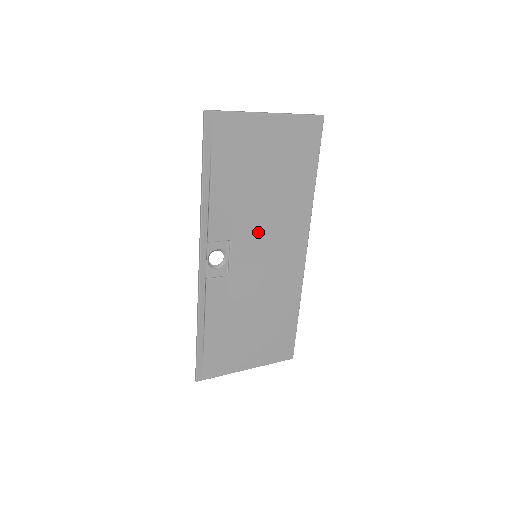
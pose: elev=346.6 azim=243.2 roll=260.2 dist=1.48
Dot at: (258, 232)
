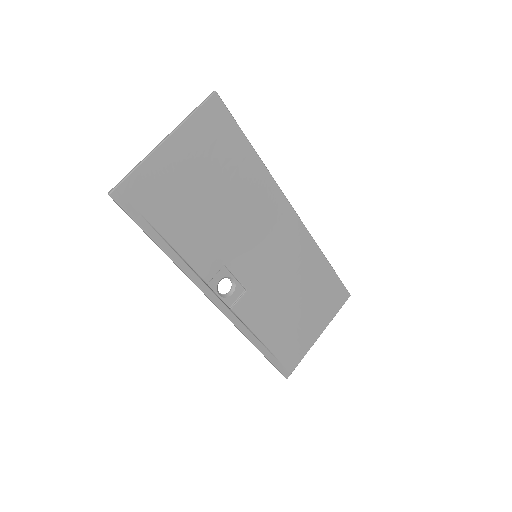
Dot at: (242, 238)
